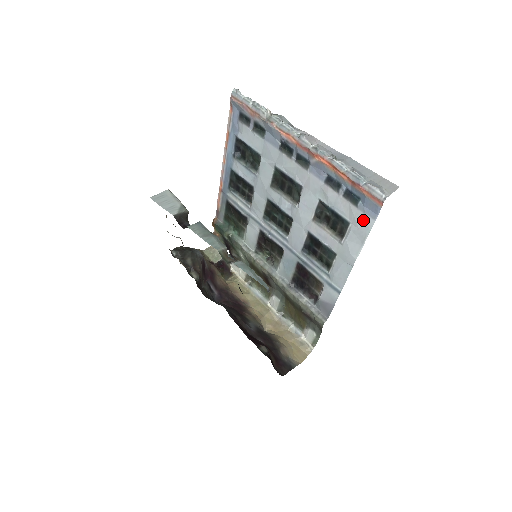
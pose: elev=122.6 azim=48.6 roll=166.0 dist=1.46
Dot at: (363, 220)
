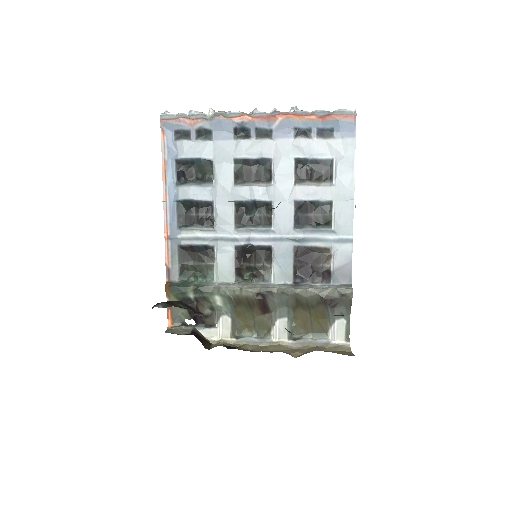
Dot at: (345, 145)
